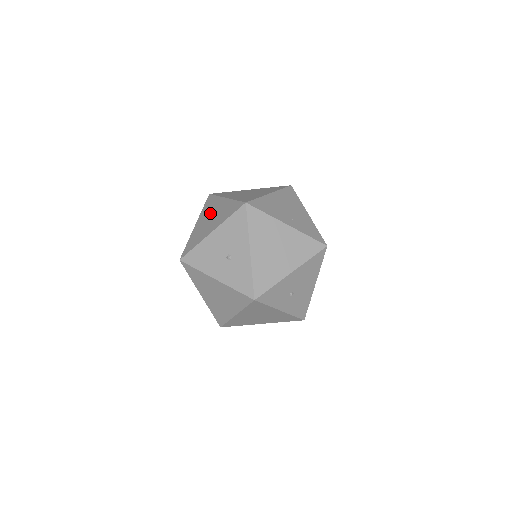
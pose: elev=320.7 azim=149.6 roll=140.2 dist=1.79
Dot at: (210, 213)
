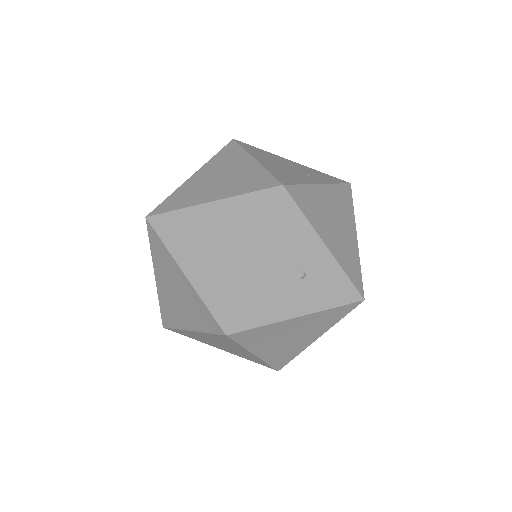
Dot at: (201, 239)
